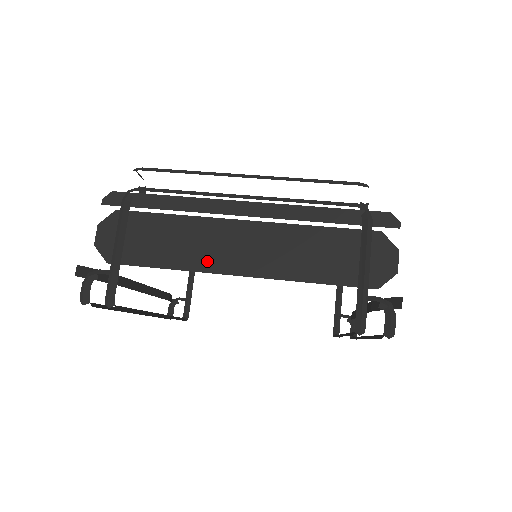
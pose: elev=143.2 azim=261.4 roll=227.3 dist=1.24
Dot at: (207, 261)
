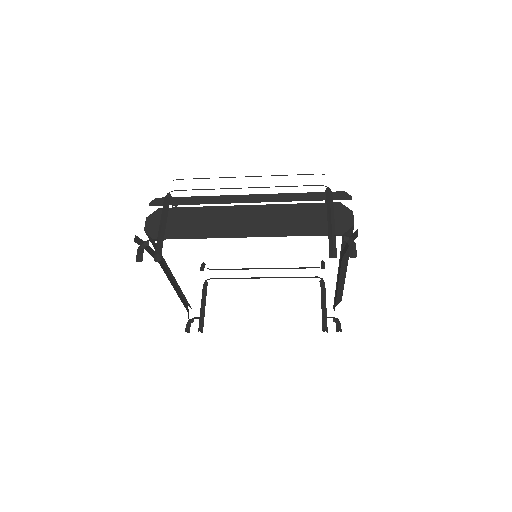
Dot at: (224, 231)
